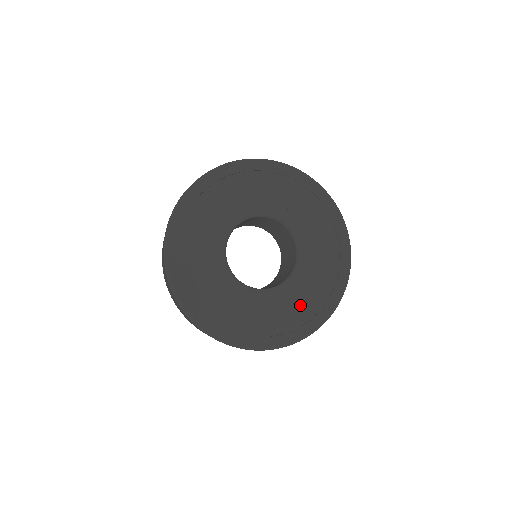
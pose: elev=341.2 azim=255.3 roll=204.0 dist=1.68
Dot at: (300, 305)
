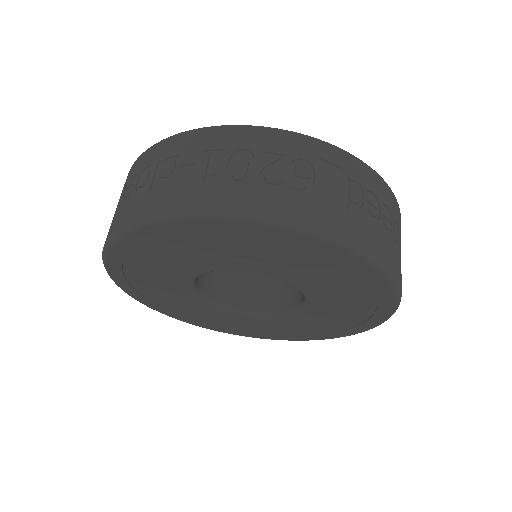
Dot at: occluded
